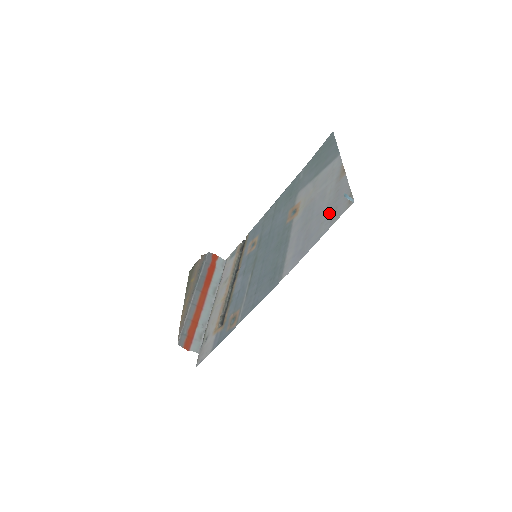
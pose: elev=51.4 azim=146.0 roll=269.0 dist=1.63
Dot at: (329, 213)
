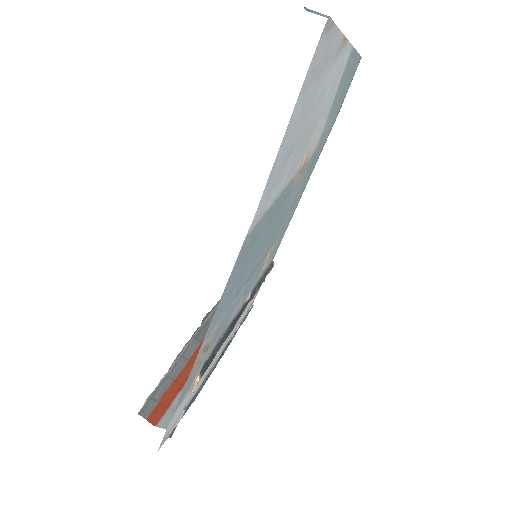
Dot at: (310, 89)
